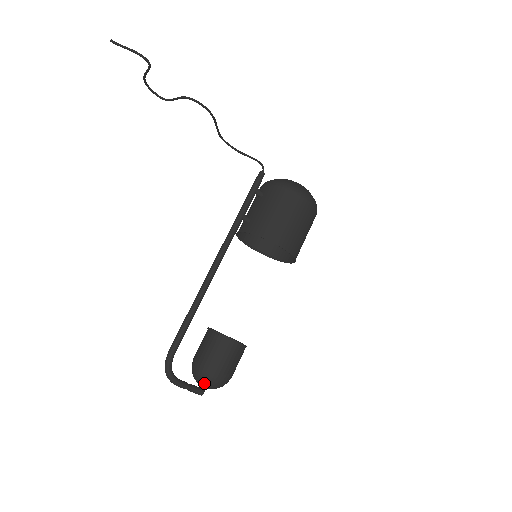
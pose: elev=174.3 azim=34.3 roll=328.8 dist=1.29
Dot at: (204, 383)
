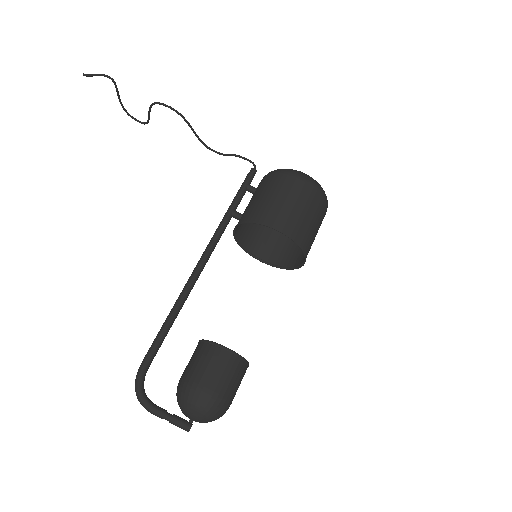
Dot at: (186, 408)
